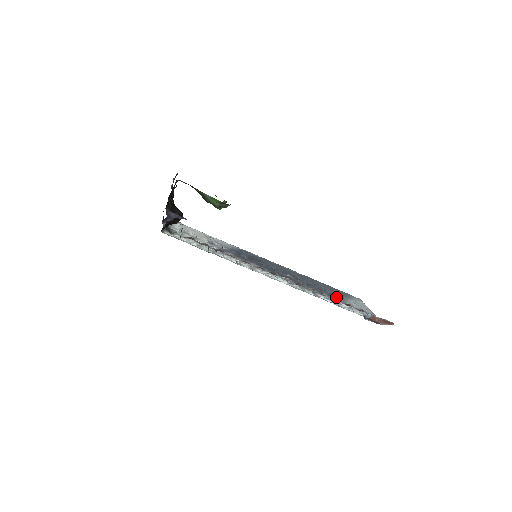
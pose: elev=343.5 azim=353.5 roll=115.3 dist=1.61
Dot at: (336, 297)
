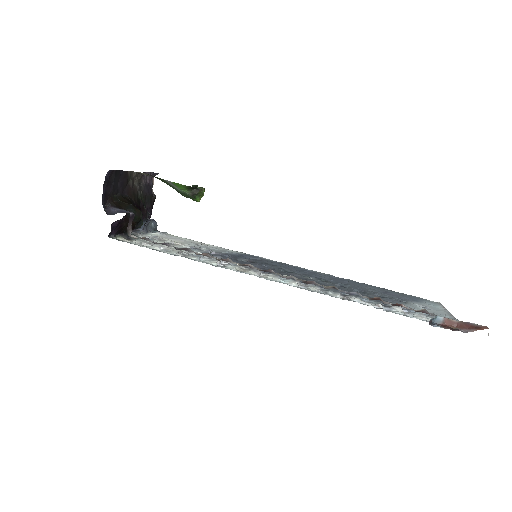
Dot at: (388, 300)
